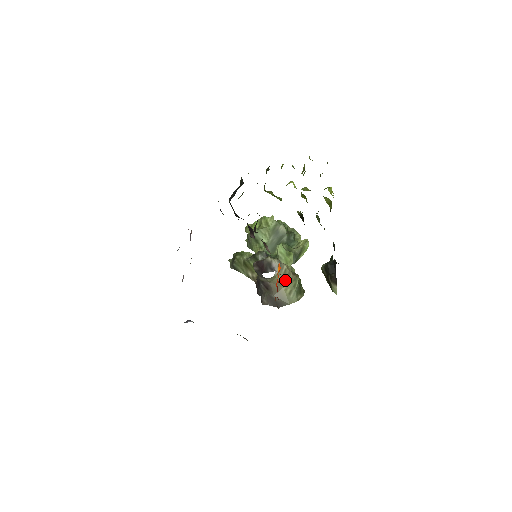
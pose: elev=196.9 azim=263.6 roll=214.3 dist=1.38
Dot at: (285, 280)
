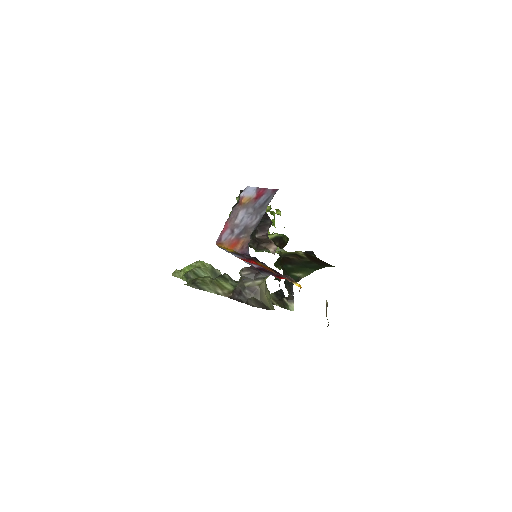
Dot at: (266, 288)
